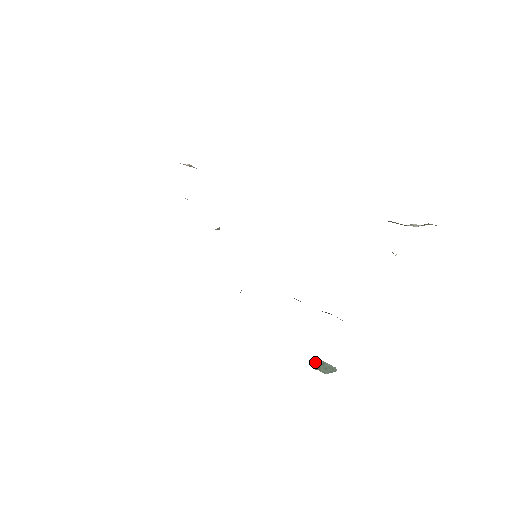
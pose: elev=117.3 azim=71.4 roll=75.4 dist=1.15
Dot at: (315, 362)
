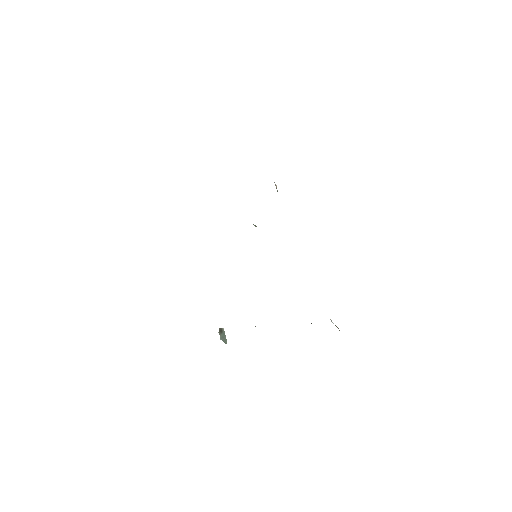
Dot at: (222, 329)
